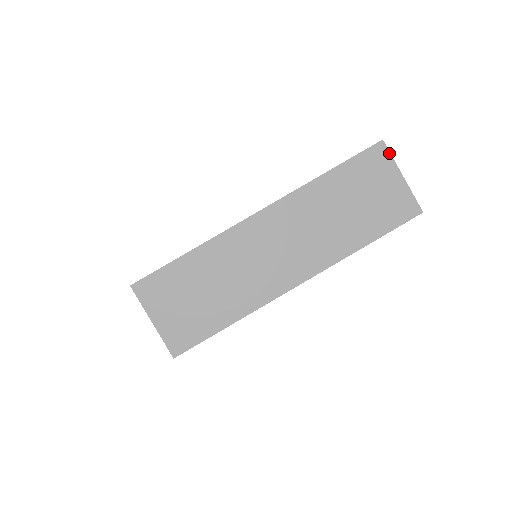
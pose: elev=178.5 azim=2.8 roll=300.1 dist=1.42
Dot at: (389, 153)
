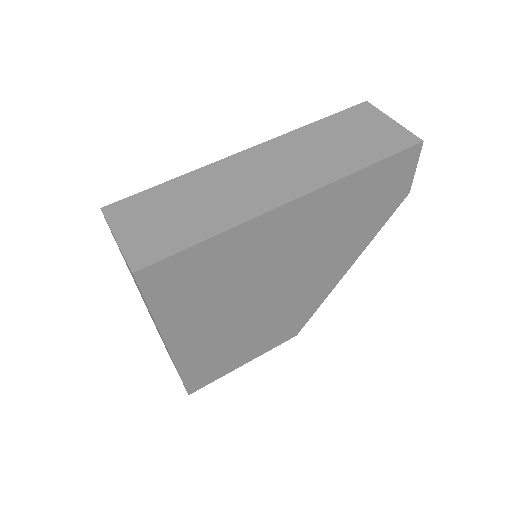
Dot at: (375, 108)
